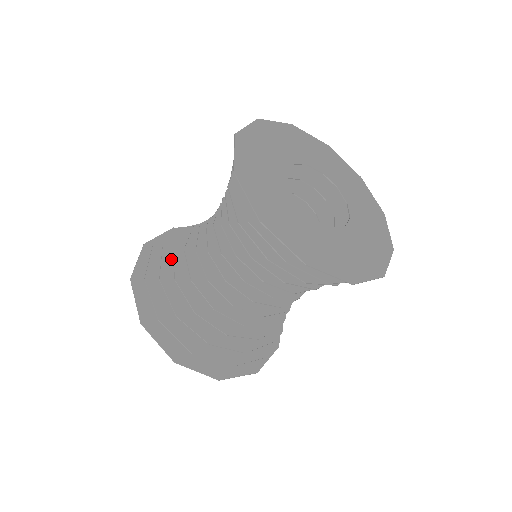
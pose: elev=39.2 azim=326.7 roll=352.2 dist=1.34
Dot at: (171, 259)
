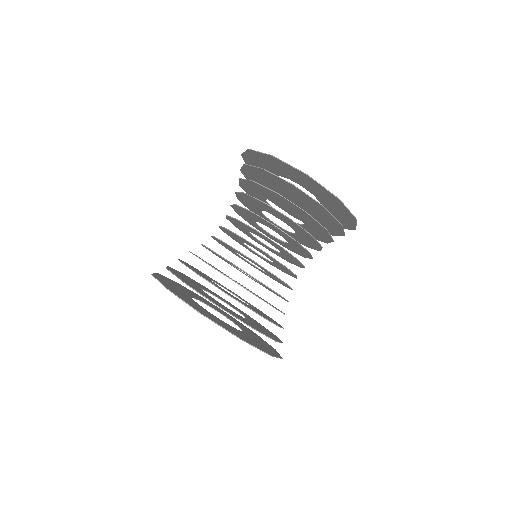
Dot at: (206, 275)
